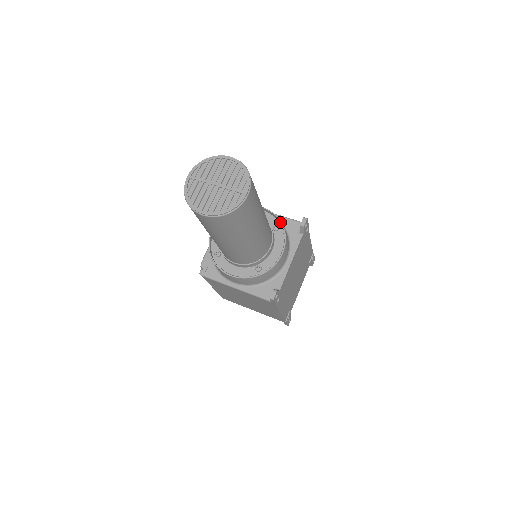
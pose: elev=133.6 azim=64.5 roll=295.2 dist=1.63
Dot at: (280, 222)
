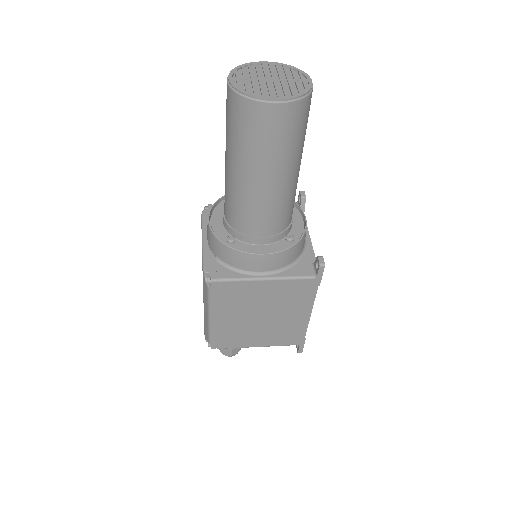
Dot at: occluded
